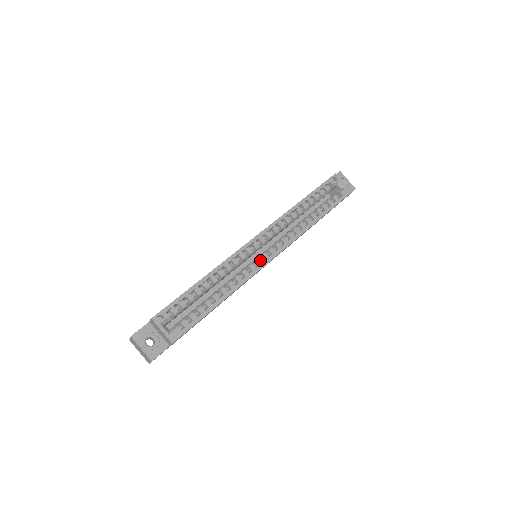
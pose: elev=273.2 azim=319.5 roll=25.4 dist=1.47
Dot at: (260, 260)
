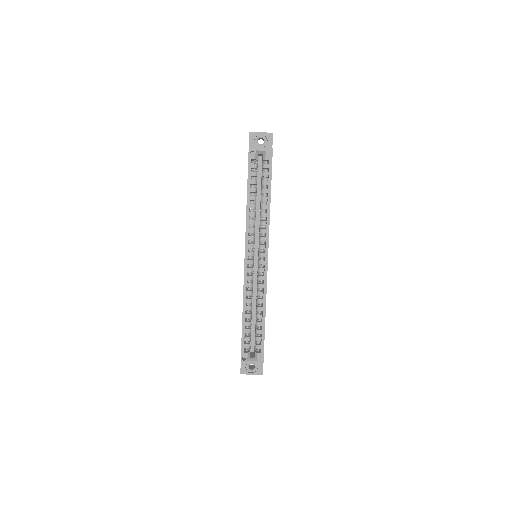
Dot at: (261, 269)
